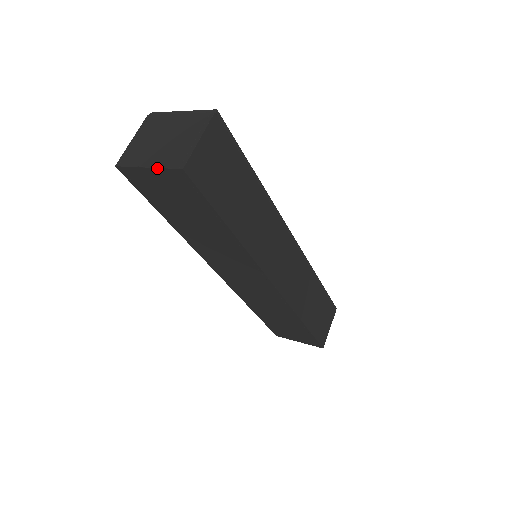
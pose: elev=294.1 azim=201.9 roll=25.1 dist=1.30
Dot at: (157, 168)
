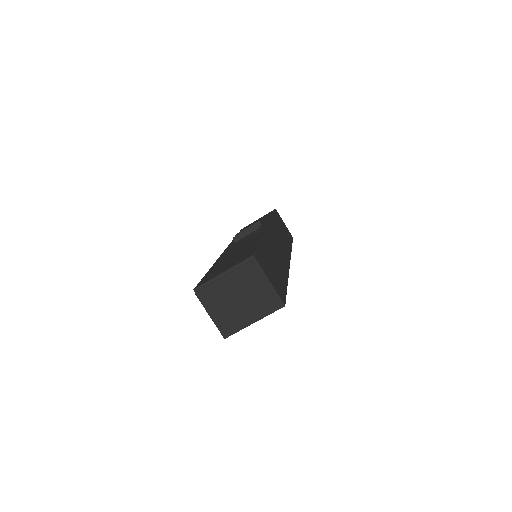
Dot at: occluded
